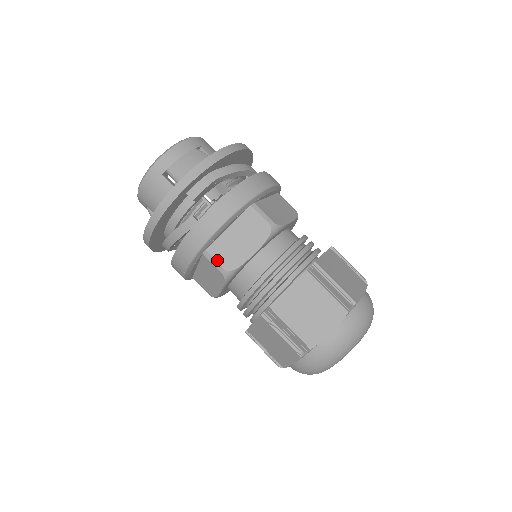
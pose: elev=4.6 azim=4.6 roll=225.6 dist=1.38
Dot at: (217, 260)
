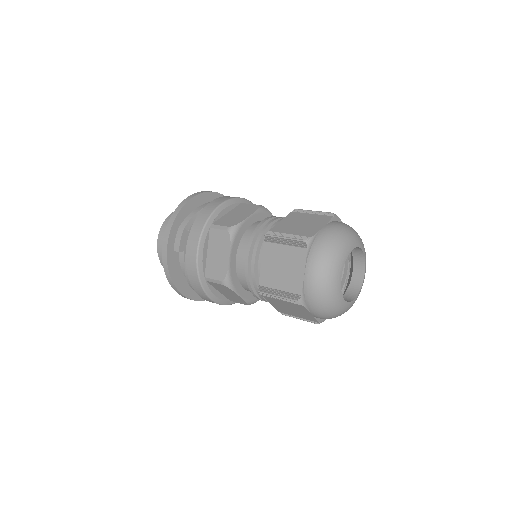
Dot at: (214, 278)
